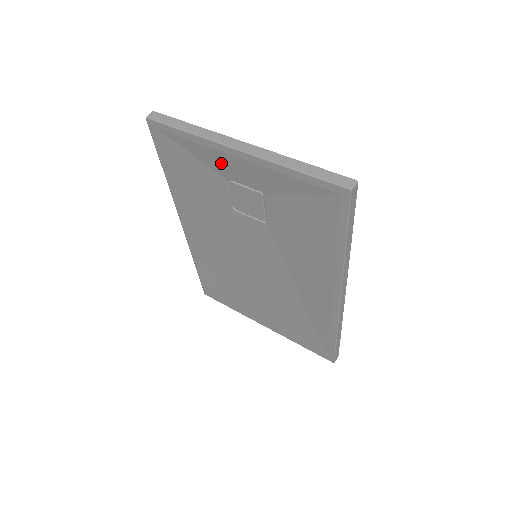
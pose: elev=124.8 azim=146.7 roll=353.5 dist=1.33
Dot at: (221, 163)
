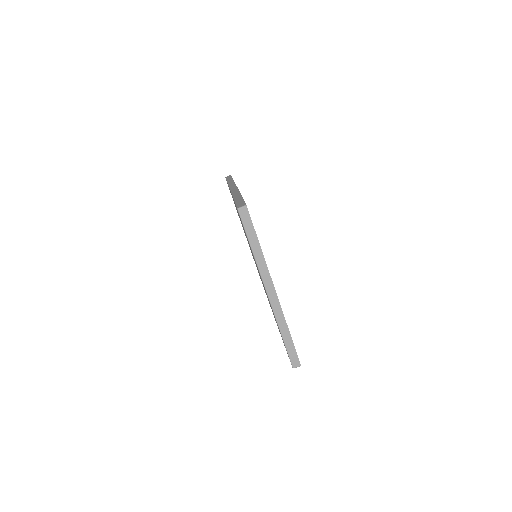
Dot at: occluded
